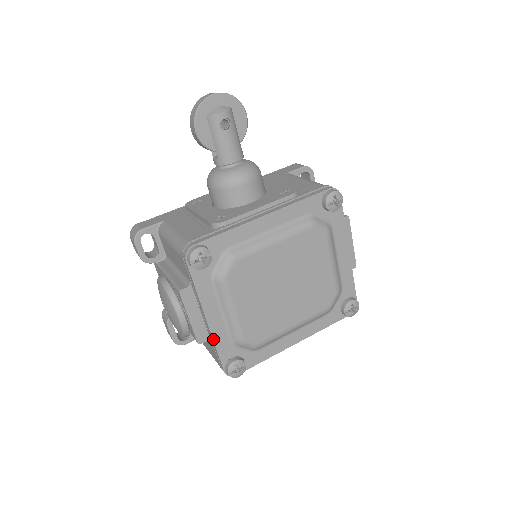
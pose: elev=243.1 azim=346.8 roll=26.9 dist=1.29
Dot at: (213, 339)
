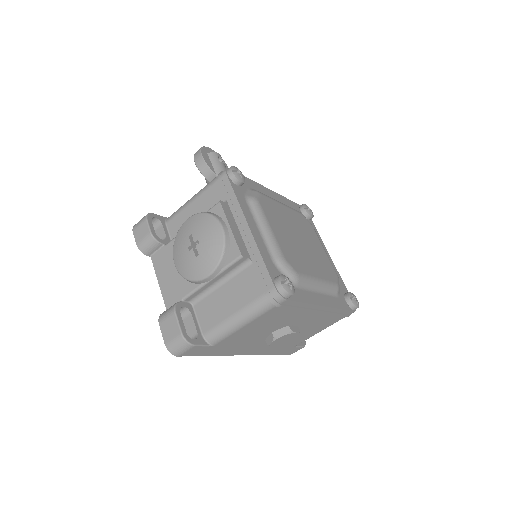
Dot at: (257, 247)
